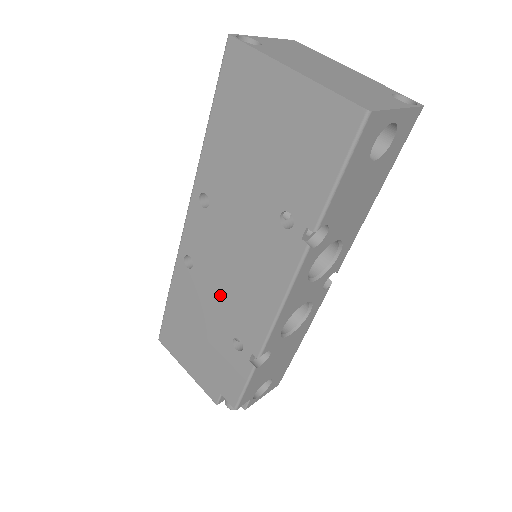
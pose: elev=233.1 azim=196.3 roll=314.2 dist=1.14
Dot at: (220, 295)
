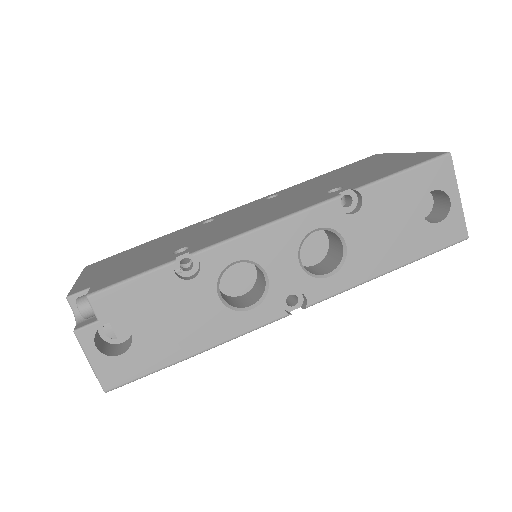
Dot at: (212, 229)
